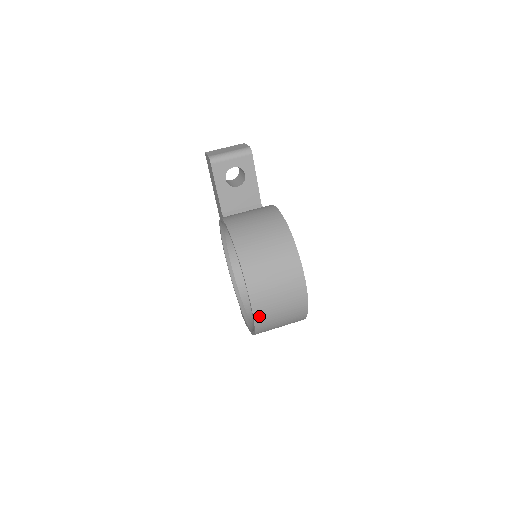
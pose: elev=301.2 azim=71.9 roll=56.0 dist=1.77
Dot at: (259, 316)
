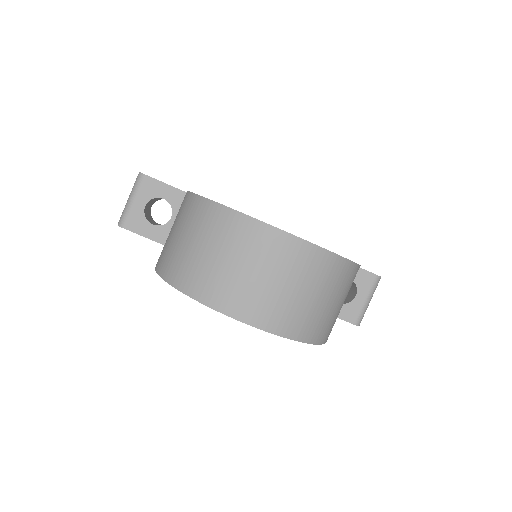
Dot at: (274, 324)
